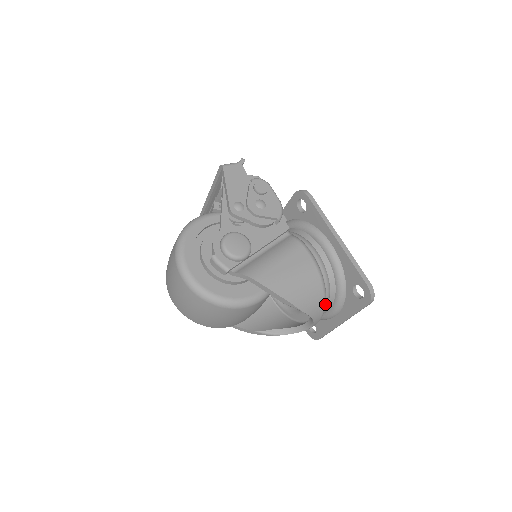
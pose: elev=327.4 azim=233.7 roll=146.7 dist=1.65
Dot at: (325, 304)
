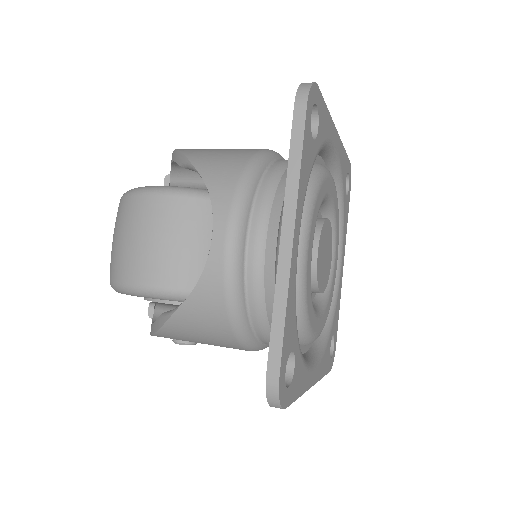
Dot at: (247, 175)
